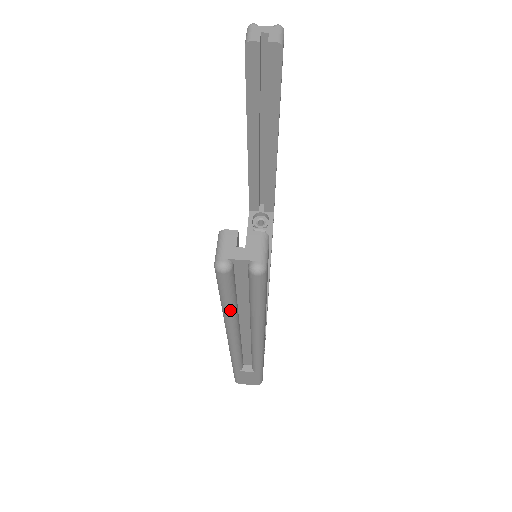
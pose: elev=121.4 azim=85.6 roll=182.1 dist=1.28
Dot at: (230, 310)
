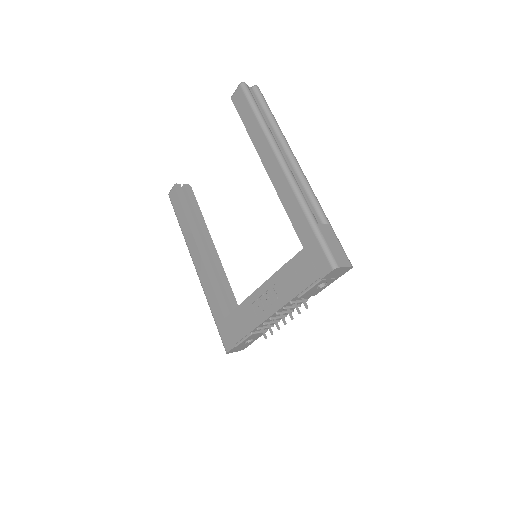
Dot at: occluded
